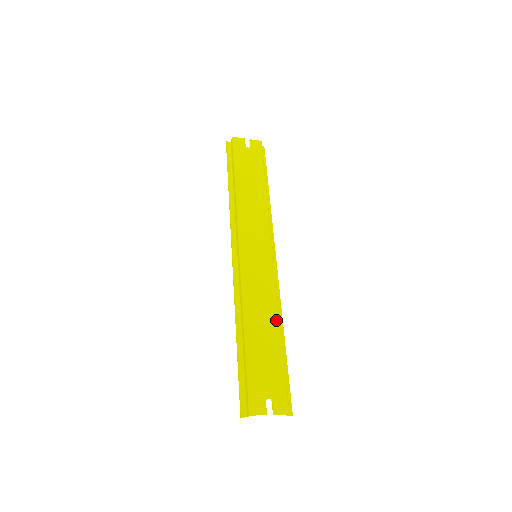
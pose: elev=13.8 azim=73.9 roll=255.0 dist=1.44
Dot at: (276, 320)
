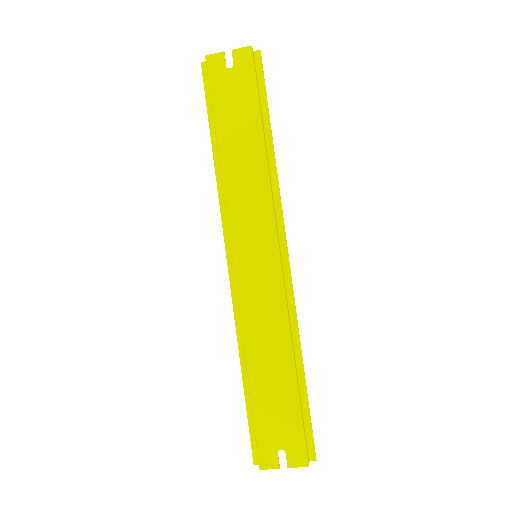
Dot at: (286, 349)
